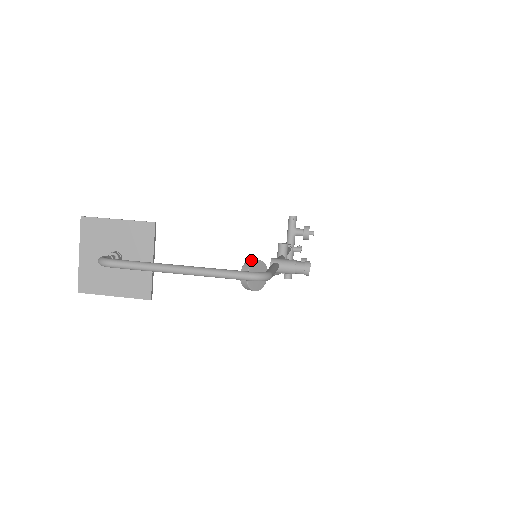
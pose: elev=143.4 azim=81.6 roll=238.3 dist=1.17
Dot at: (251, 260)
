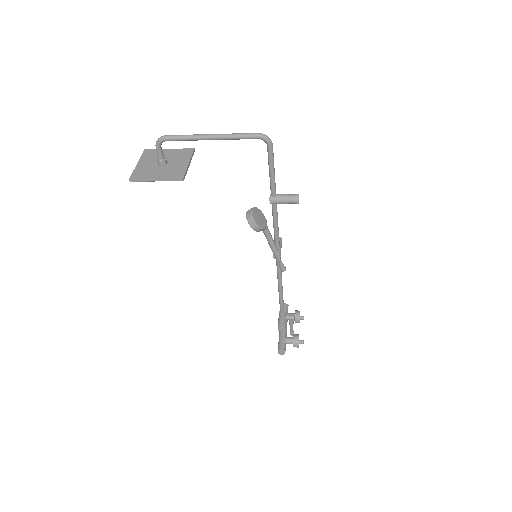
Dot at: occluded
